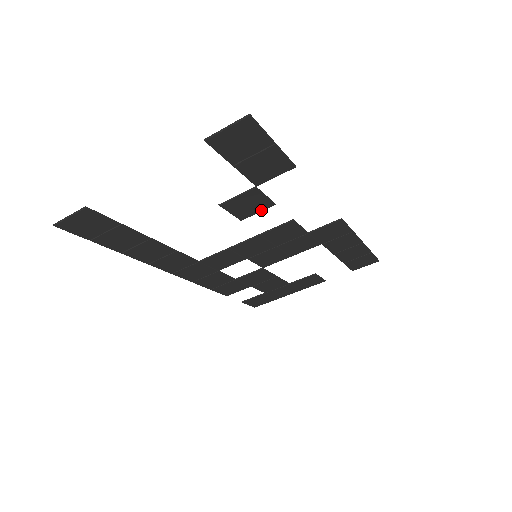
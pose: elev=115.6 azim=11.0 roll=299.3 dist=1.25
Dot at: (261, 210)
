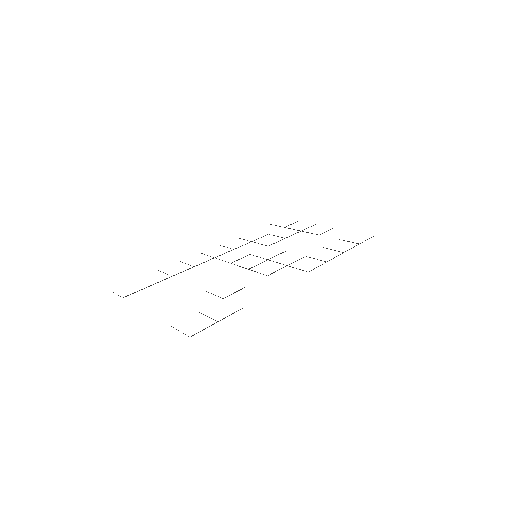
Dot at: occluded
